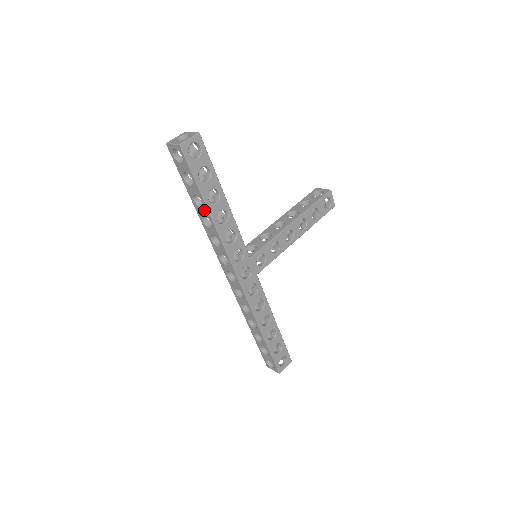
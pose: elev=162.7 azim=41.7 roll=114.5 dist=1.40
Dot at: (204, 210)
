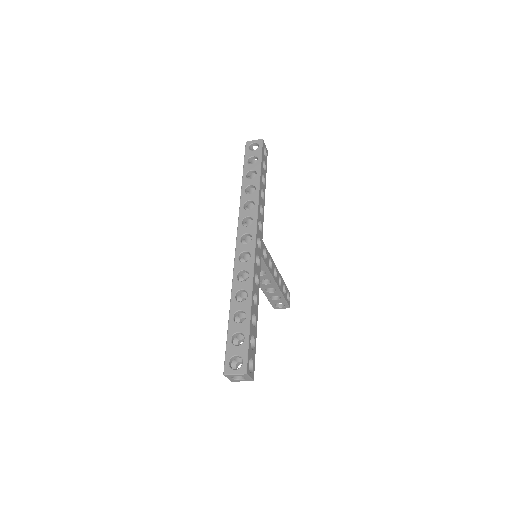
Dot at: (254, 180)
